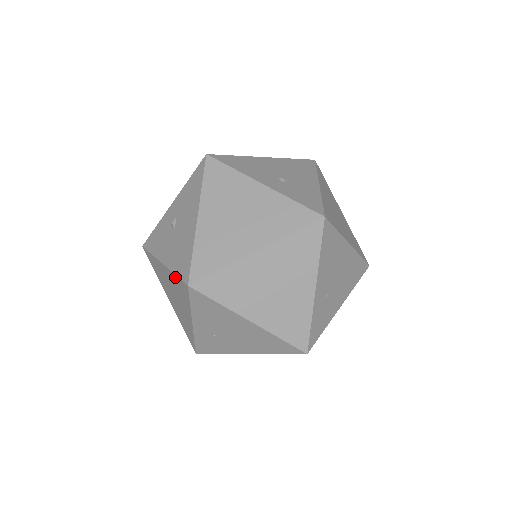
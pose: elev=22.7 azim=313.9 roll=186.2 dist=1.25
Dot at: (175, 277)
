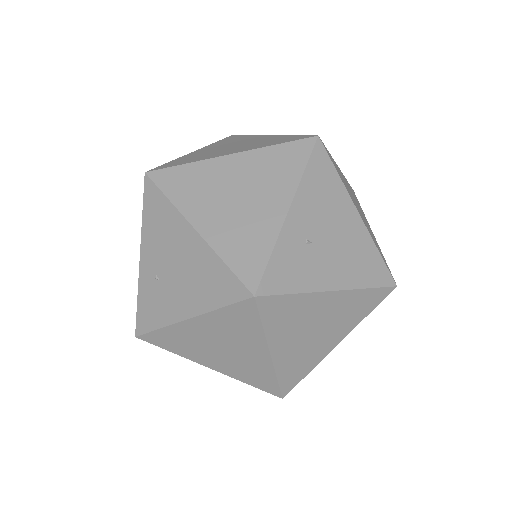
Dot at: occluded
